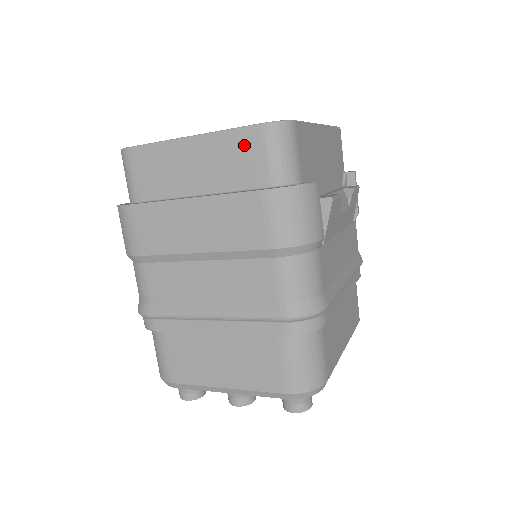
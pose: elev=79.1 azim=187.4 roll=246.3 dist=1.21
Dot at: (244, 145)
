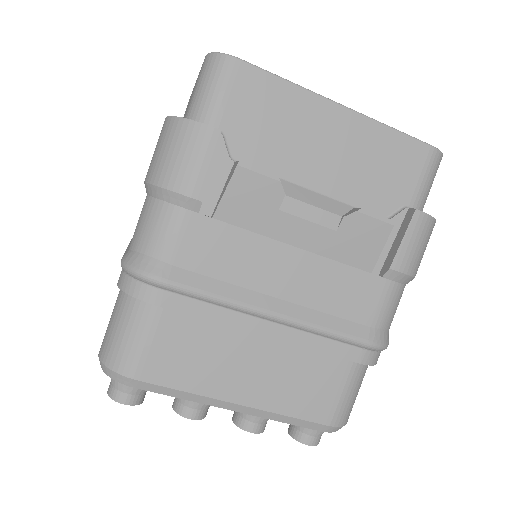
Dot at: occluded
